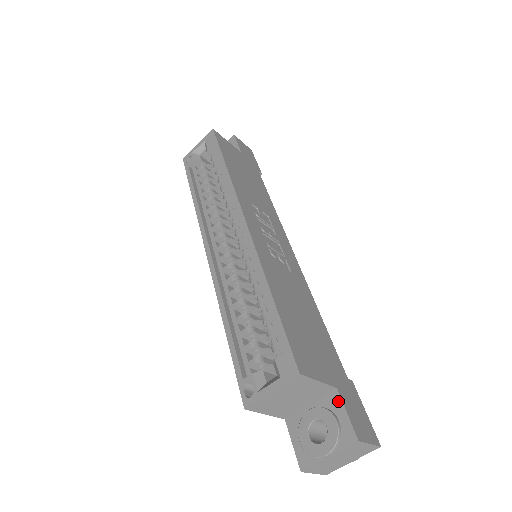
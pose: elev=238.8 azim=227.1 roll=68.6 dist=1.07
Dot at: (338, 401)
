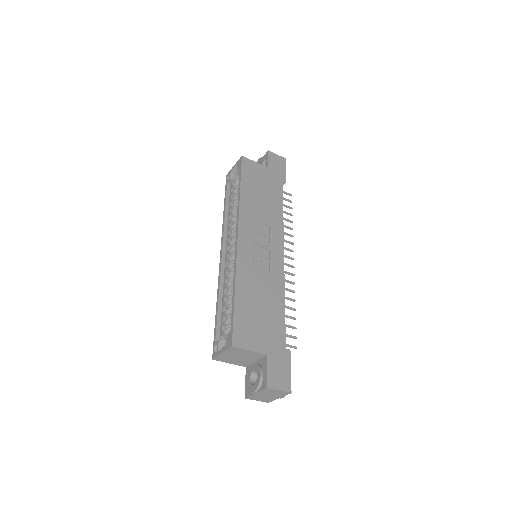
Dot at: (266, 363)
